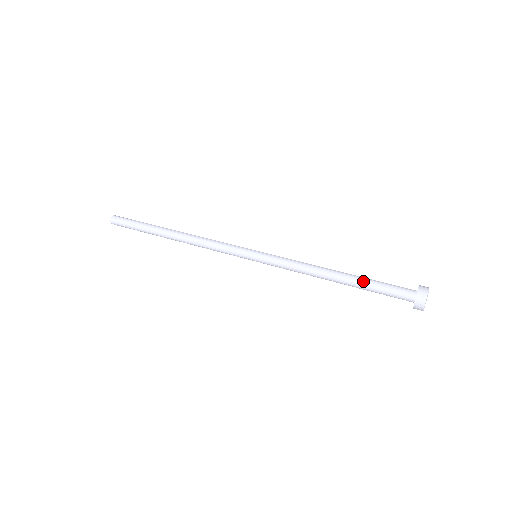
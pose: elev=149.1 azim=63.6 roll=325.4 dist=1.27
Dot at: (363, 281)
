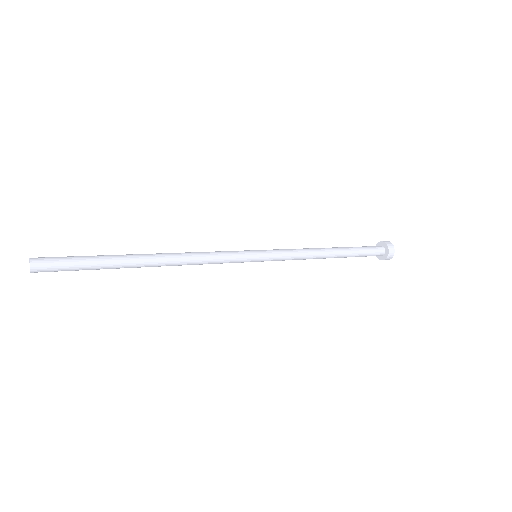
Dot at: (347, 247)
